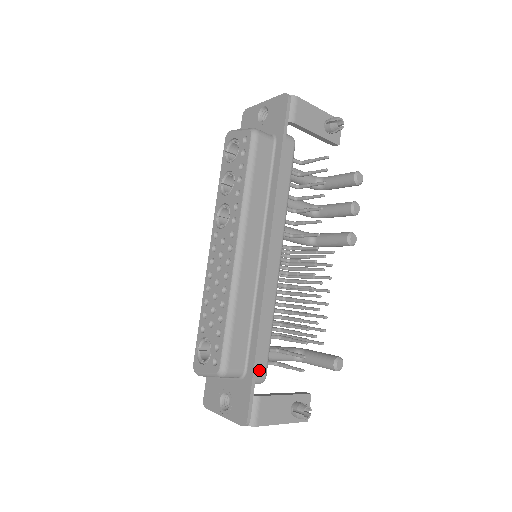
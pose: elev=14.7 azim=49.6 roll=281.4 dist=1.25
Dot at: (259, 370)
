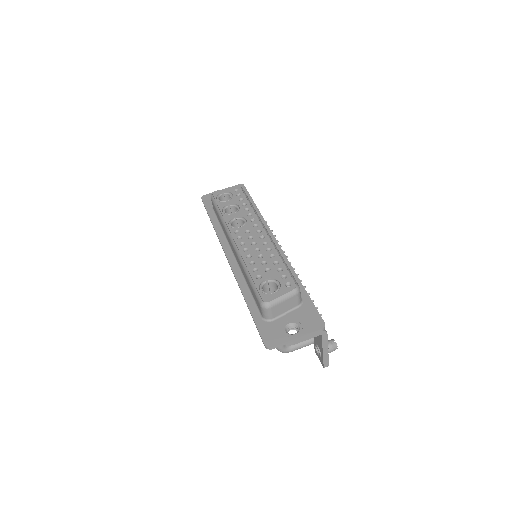
Dot at: occluded
